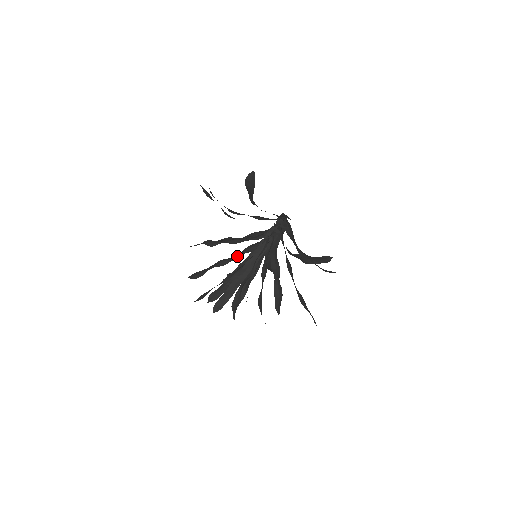
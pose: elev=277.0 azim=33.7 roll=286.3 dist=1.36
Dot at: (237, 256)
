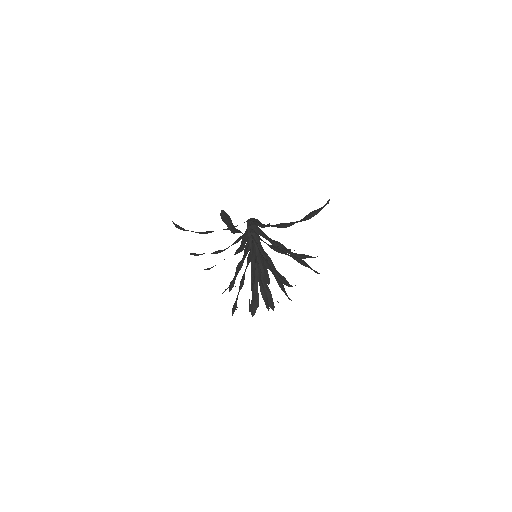
Dot at: occluded
